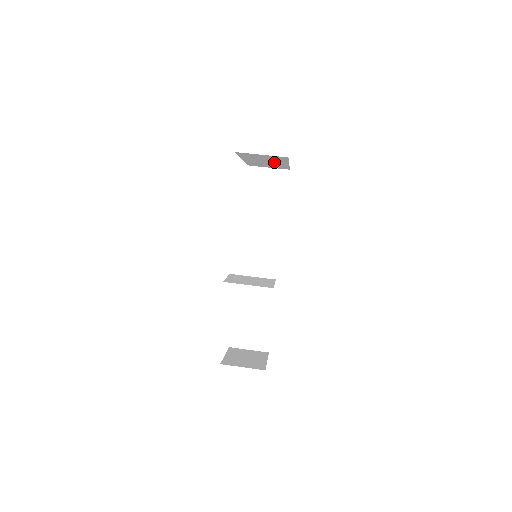
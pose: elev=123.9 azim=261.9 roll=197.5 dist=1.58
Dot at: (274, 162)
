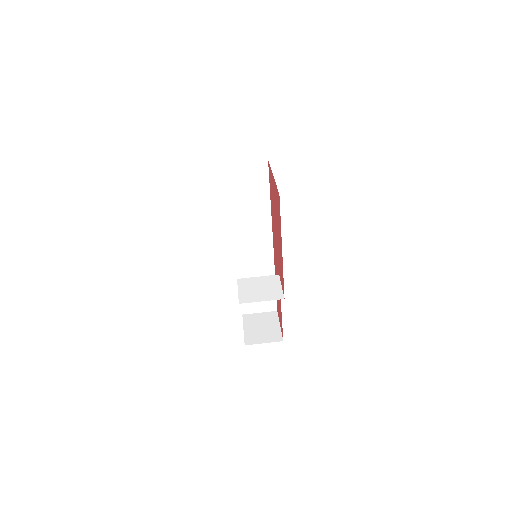
Dot at: occluded
